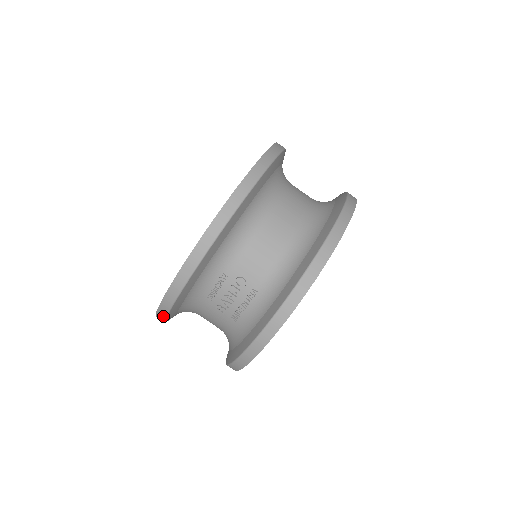
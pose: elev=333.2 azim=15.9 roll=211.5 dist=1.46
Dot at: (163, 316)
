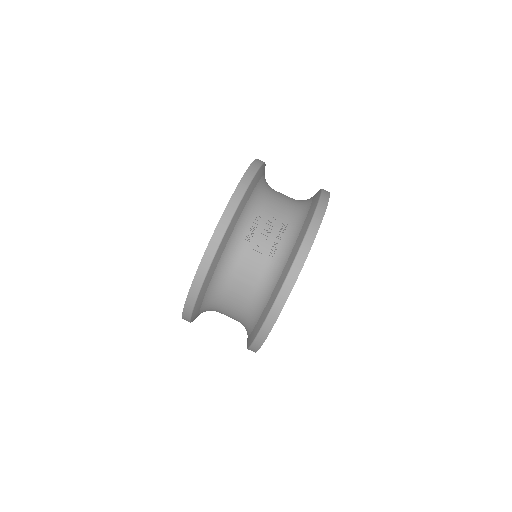
Dot at: (210, 258)
